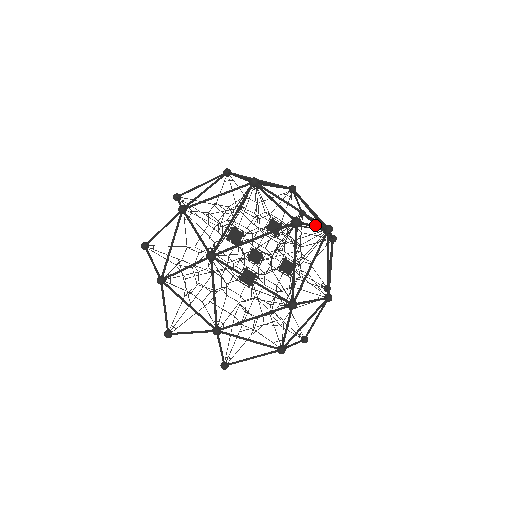
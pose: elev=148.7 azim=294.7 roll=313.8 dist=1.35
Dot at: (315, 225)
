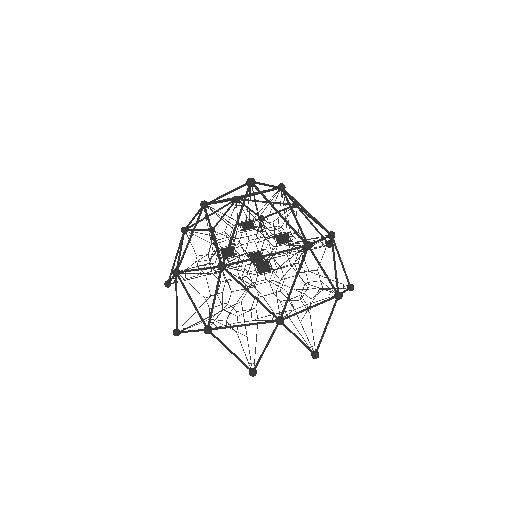
Dot at: occluded
